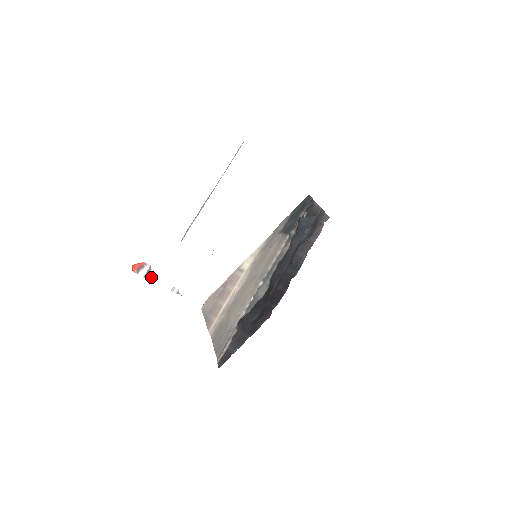
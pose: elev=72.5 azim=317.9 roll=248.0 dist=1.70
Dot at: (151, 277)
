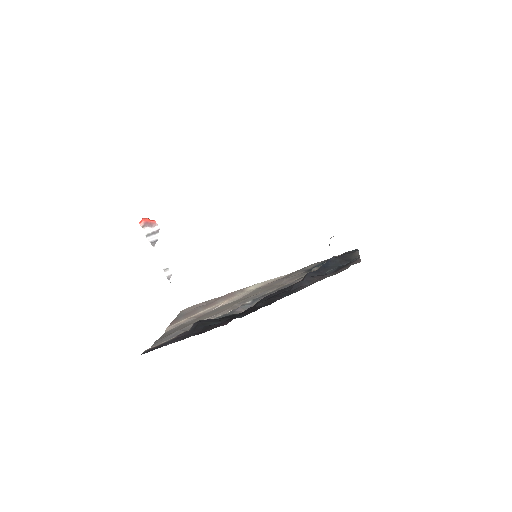
Dot at: (153, 241)
